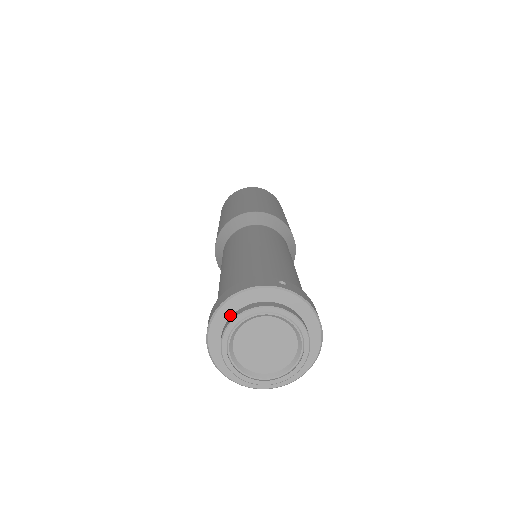
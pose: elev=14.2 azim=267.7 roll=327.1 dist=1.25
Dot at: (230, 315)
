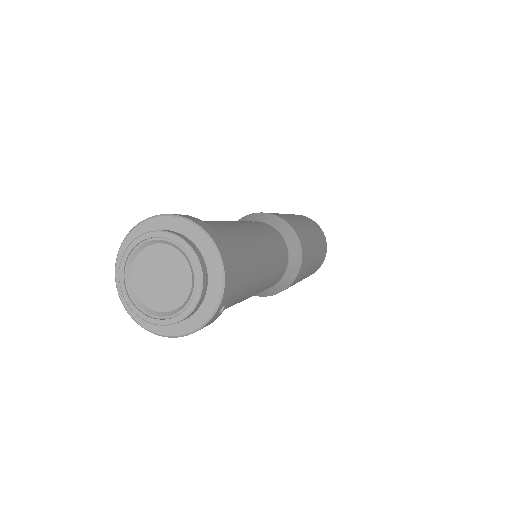
Dot at: occluded
